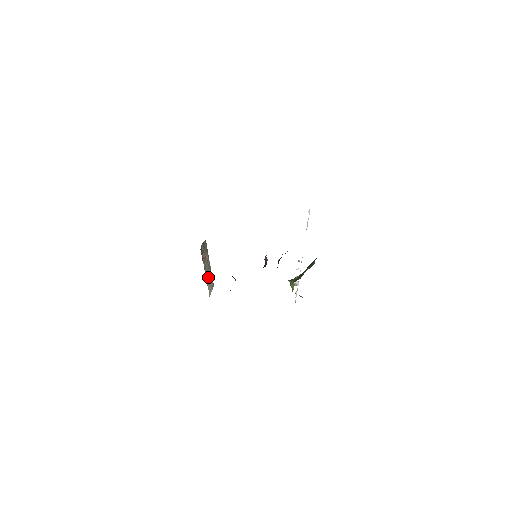
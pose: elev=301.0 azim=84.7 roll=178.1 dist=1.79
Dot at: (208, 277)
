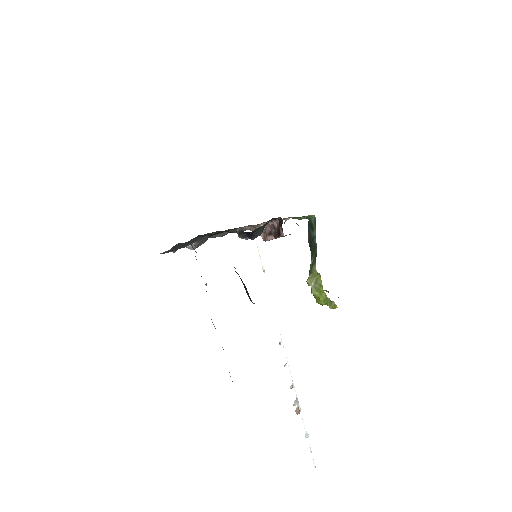
Dot at: occluded
